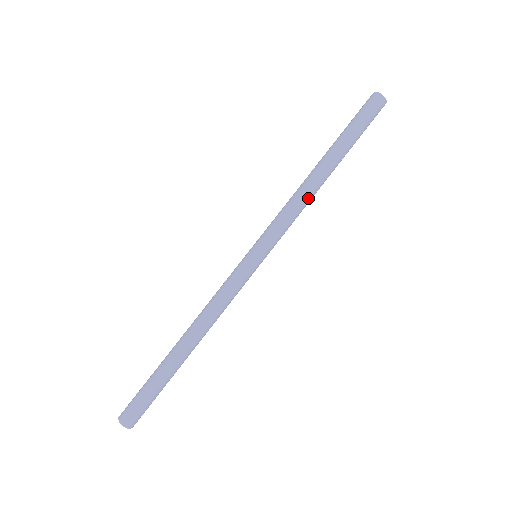
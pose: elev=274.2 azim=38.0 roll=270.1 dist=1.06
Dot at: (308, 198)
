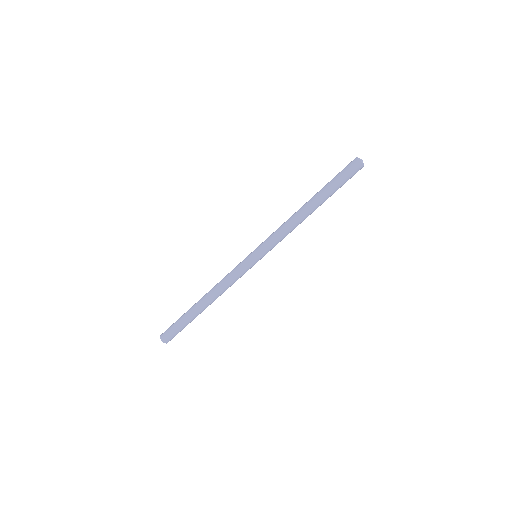
Dot at: (294, 223)
